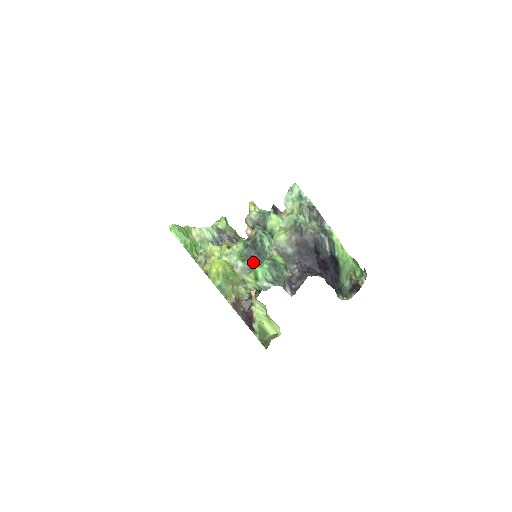
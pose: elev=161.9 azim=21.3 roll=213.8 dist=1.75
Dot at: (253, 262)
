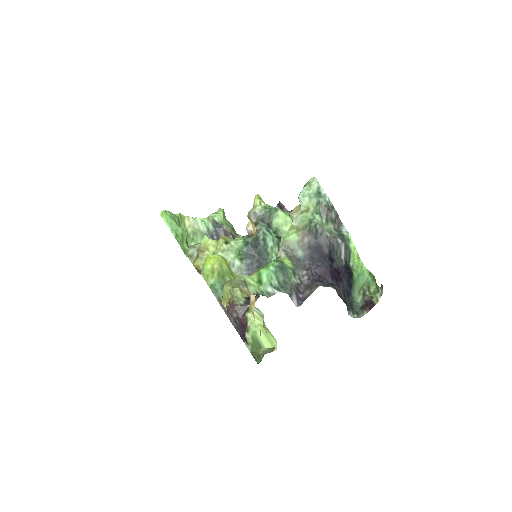
Dot at: (252, 262)
